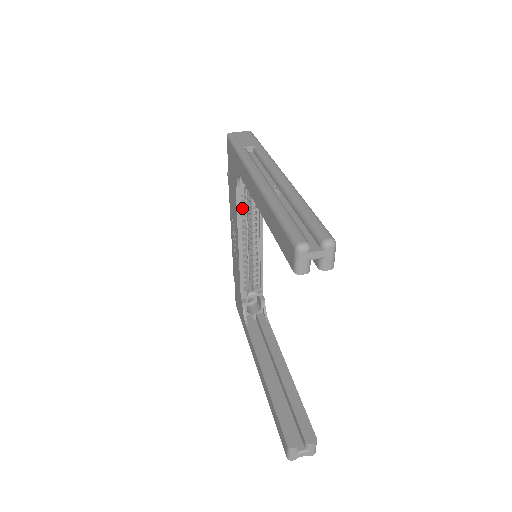
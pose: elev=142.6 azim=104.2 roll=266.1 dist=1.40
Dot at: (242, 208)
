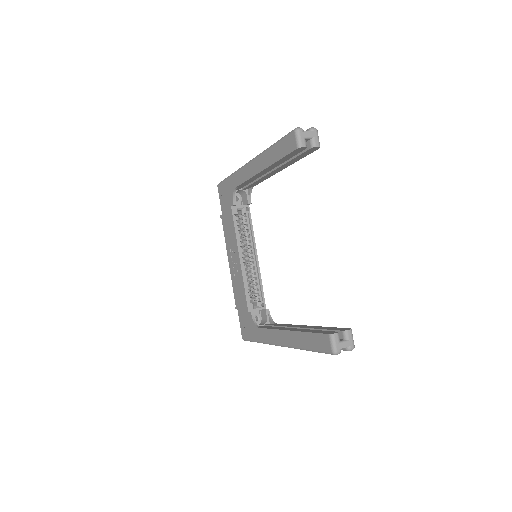
Dot at: (237, 228)
